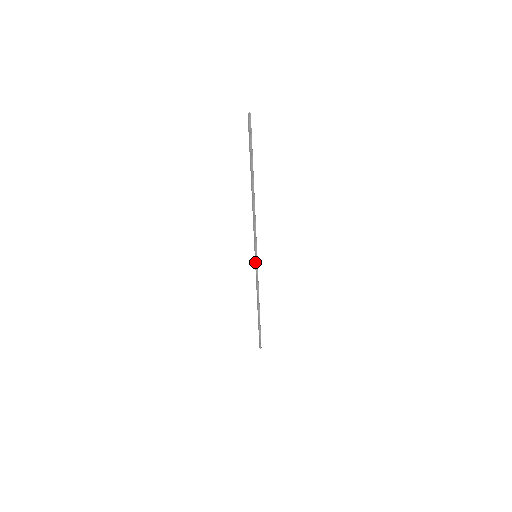
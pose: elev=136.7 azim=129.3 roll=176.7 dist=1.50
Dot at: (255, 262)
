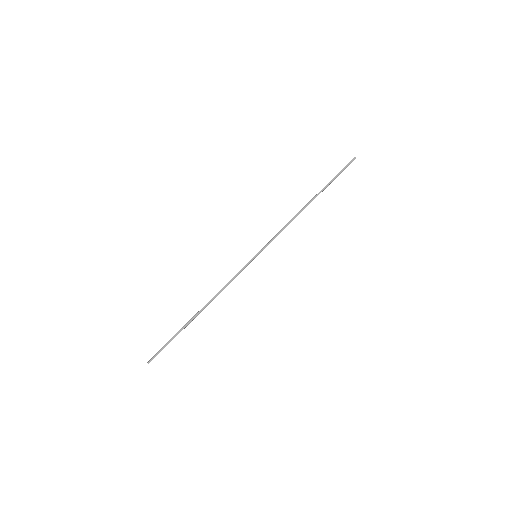
Dot at: (250, 261)
